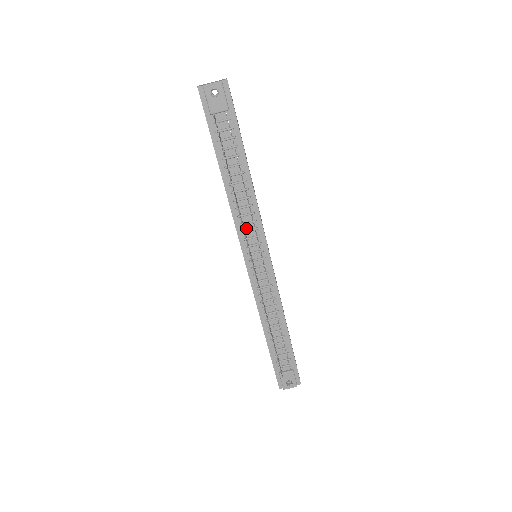
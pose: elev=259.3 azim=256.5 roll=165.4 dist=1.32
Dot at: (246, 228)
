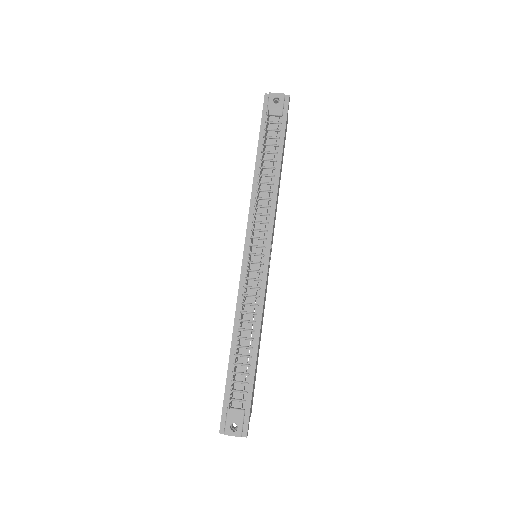
Dot at: (258, 219)
